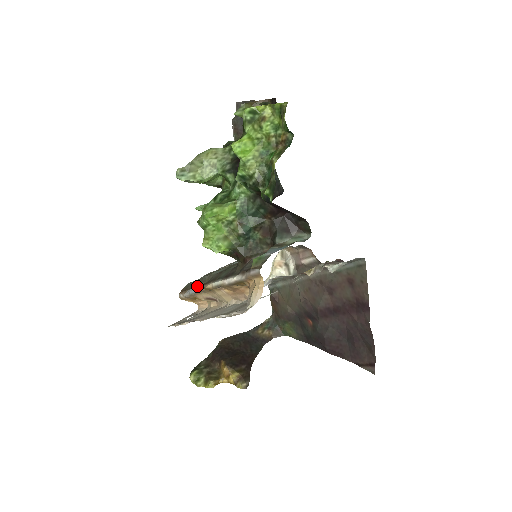
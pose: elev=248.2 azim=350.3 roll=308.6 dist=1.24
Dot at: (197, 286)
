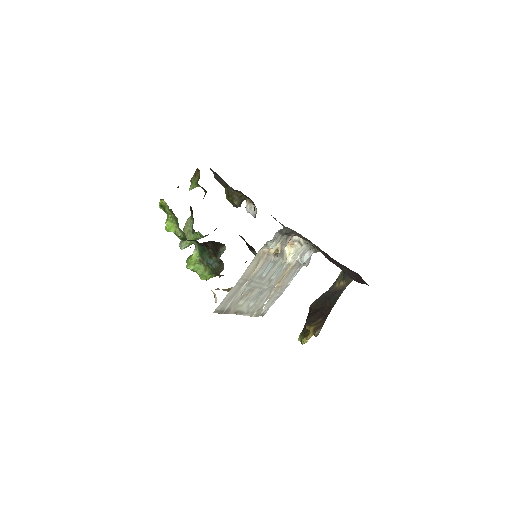
Dot at: occluded
